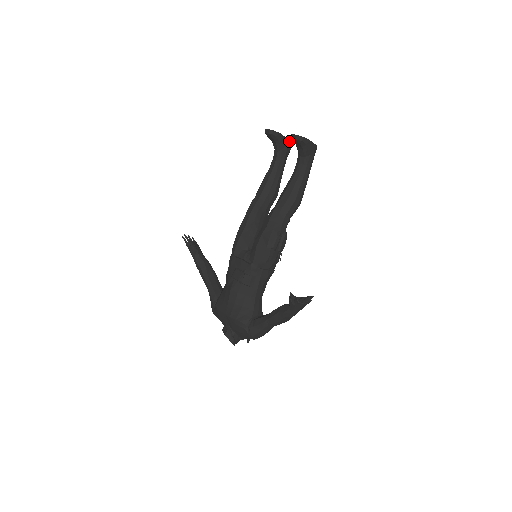
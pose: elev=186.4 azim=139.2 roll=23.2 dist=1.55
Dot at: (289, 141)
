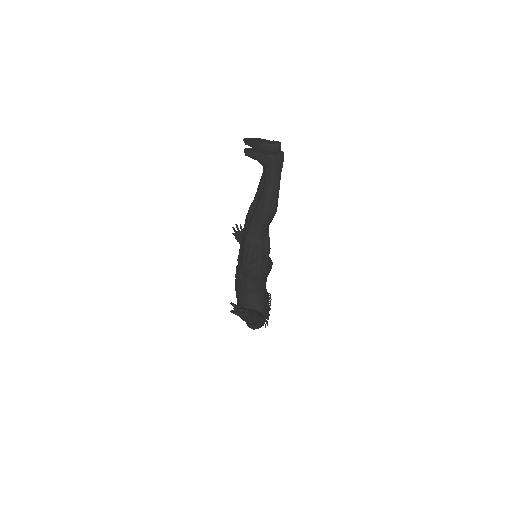
Dot at: (272, 146)
